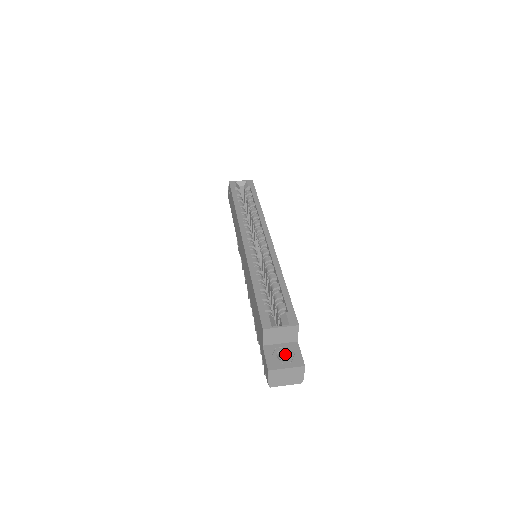
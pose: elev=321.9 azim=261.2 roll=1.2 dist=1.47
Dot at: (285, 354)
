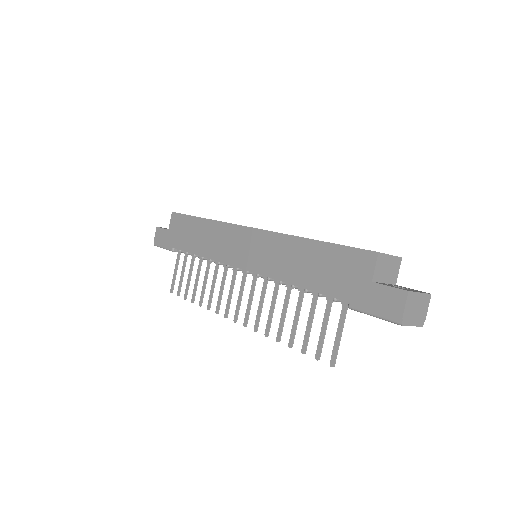
Dot at: occluded
